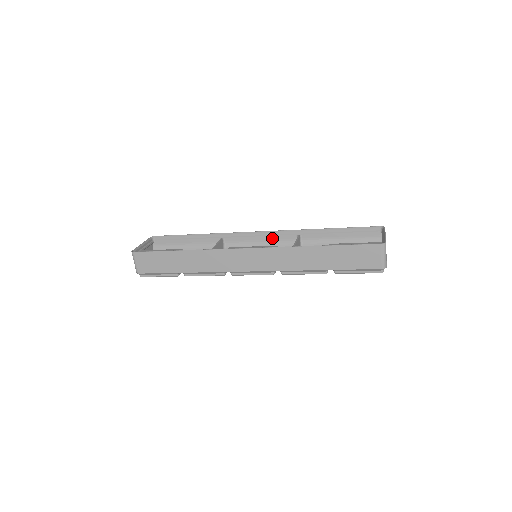
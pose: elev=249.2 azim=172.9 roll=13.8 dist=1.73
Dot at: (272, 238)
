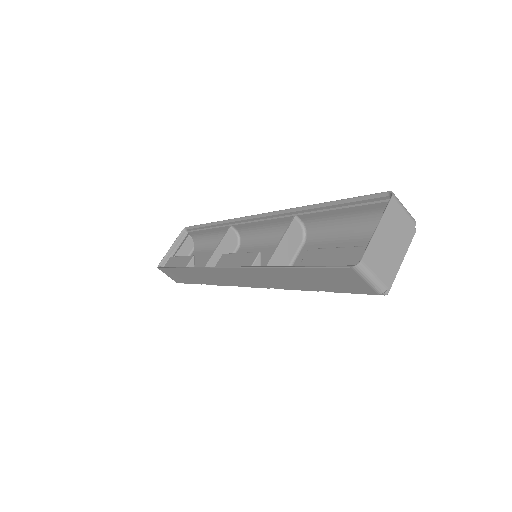
Dot at: (272, 222)
